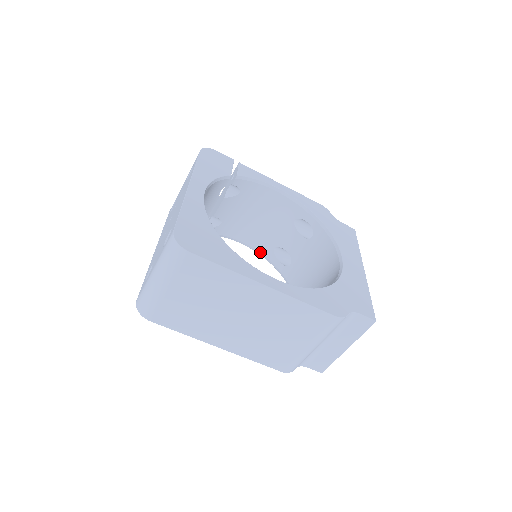
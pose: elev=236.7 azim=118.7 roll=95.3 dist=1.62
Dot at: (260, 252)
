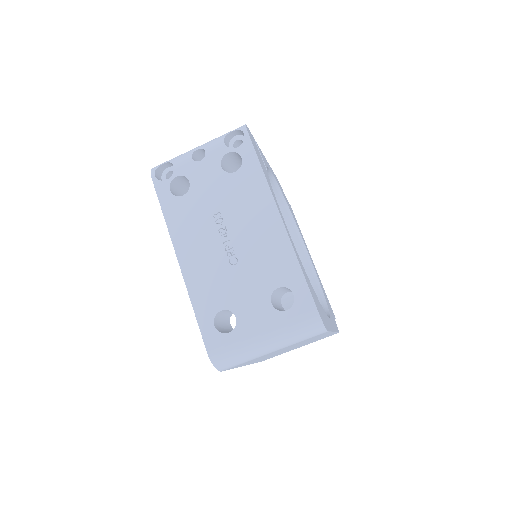
Dot at: occluded
